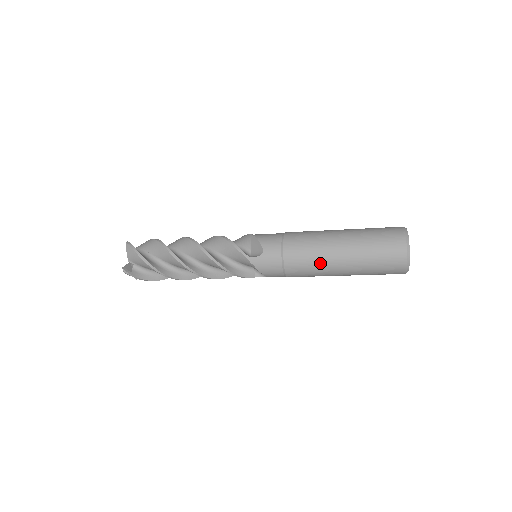
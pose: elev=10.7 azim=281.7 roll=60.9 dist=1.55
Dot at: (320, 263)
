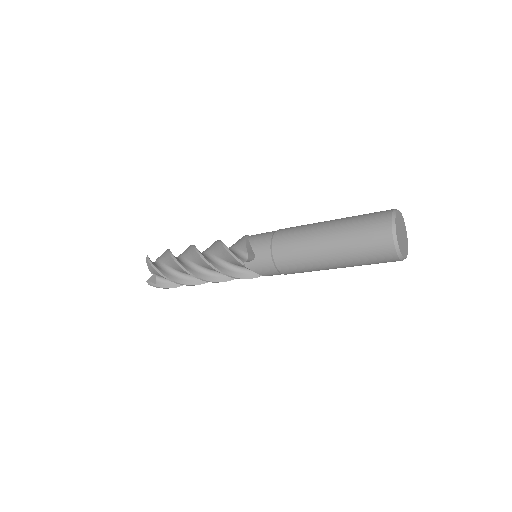
Dot at: (309, 262)
